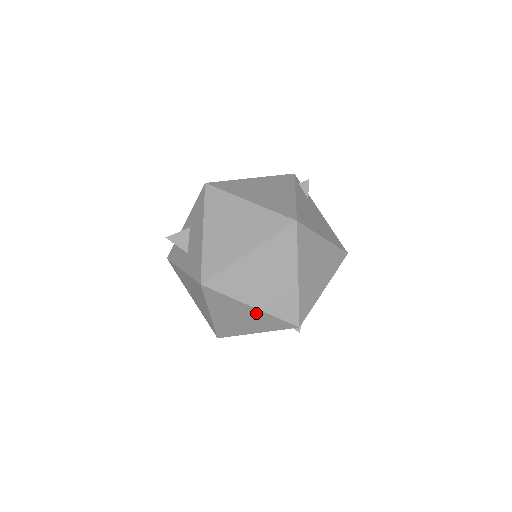
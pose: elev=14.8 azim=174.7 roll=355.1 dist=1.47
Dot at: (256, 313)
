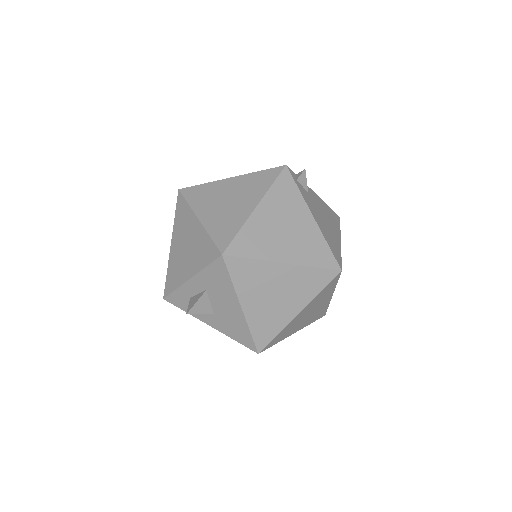
Dot at: occluded
